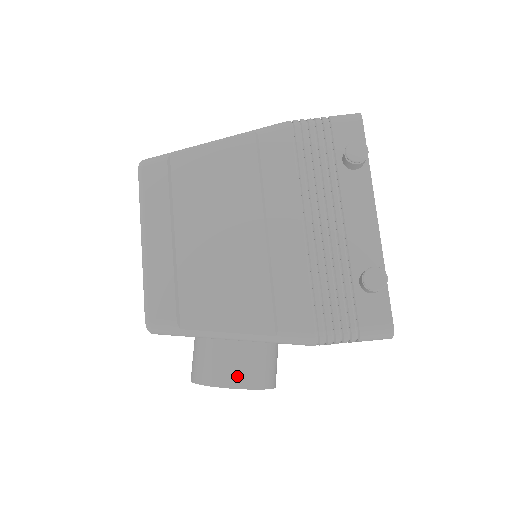
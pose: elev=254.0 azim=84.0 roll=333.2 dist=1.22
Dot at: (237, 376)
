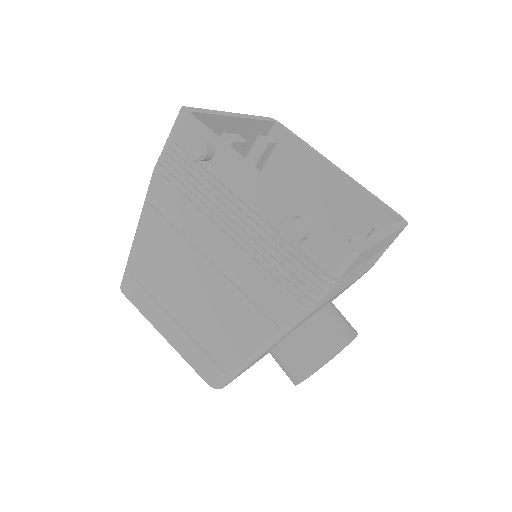
Dot at: (307, 363)
